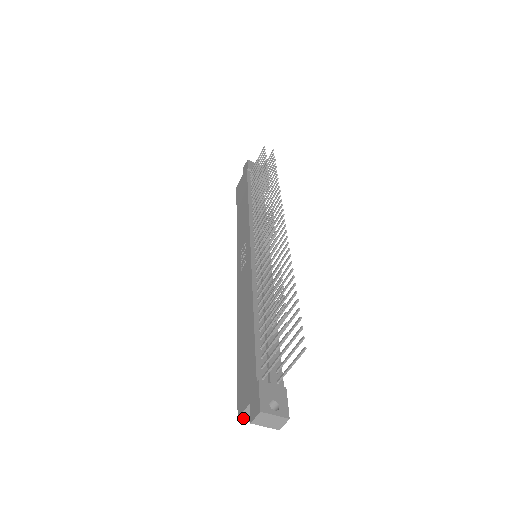
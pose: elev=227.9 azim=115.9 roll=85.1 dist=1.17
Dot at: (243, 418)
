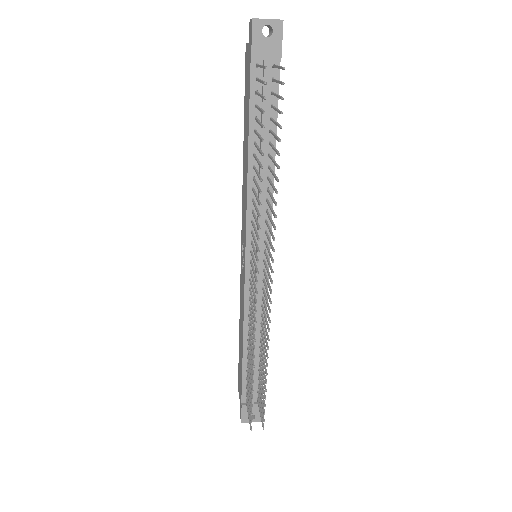
Dot at: occluded
